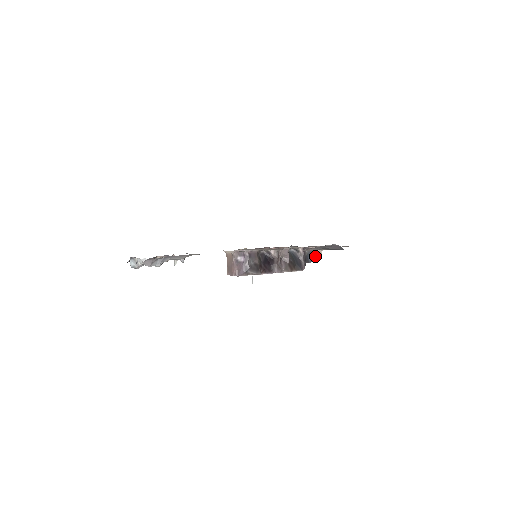
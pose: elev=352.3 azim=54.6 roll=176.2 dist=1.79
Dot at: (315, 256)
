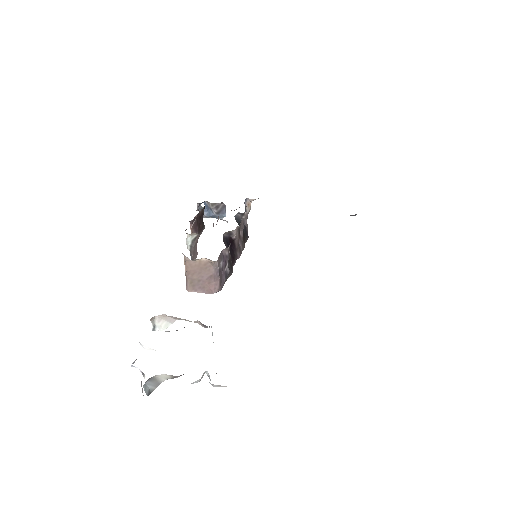
Dot at: (247, 211)
